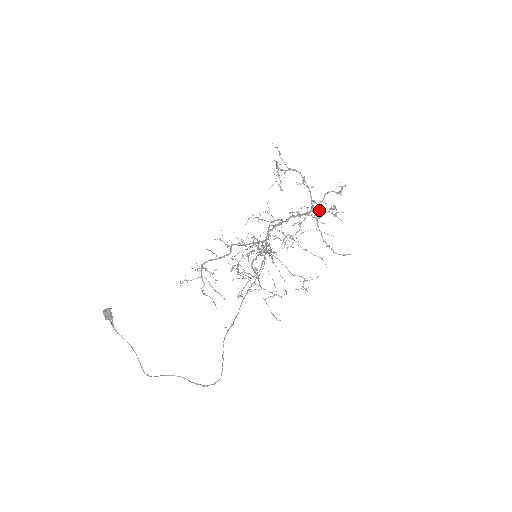
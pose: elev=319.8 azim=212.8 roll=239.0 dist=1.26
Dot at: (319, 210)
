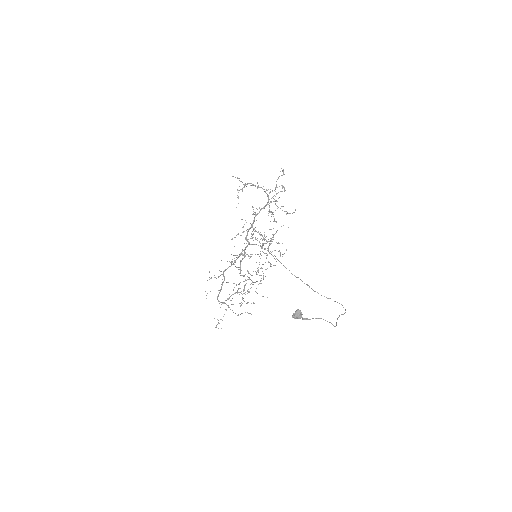
Dot at: (273, 196)
